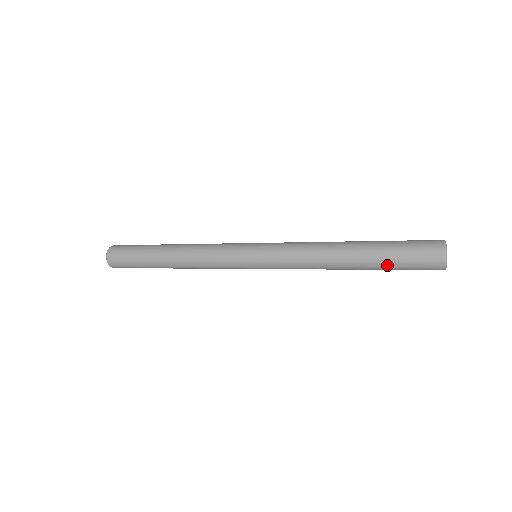
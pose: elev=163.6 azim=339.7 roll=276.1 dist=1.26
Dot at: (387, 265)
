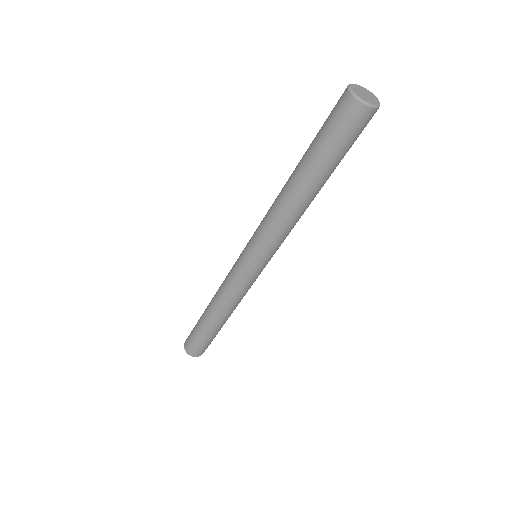
Dot at: (328, 159)
